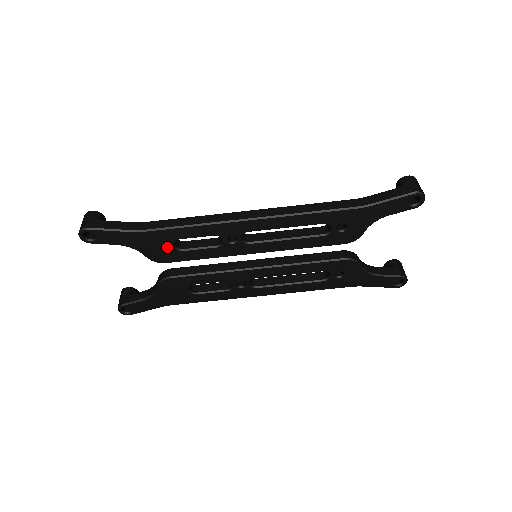
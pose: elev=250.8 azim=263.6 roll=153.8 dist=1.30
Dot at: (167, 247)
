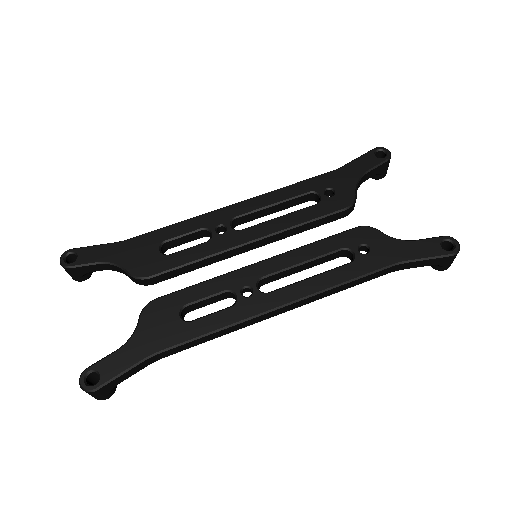
Dot at: (152, 254)
